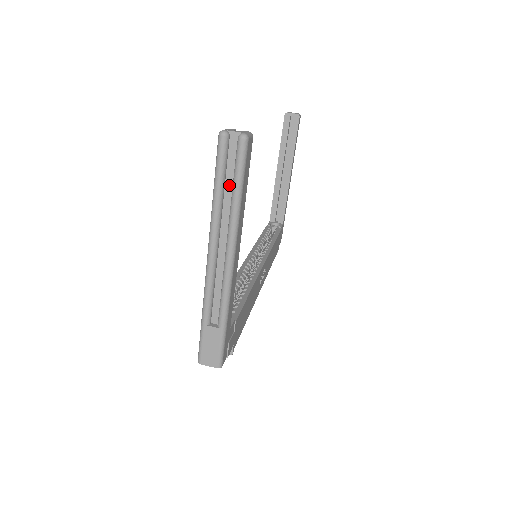
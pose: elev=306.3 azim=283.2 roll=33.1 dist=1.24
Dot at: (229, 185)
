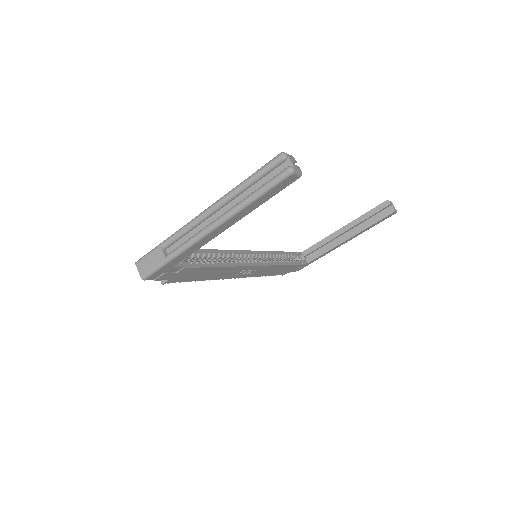
Dot at: (256, 187)
